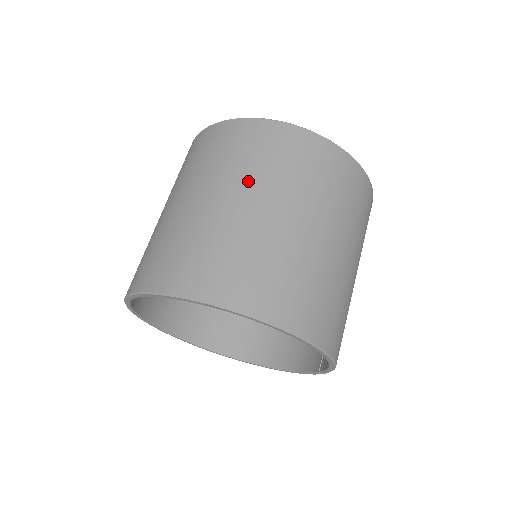
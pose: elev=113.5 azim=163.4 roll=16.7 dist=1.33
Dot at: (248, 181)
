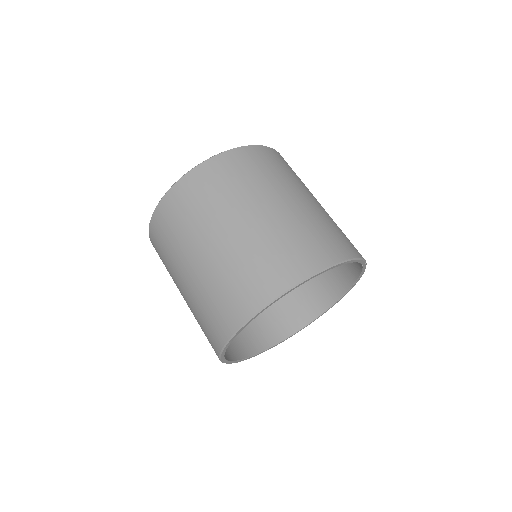
Dot at: (188, 245)
